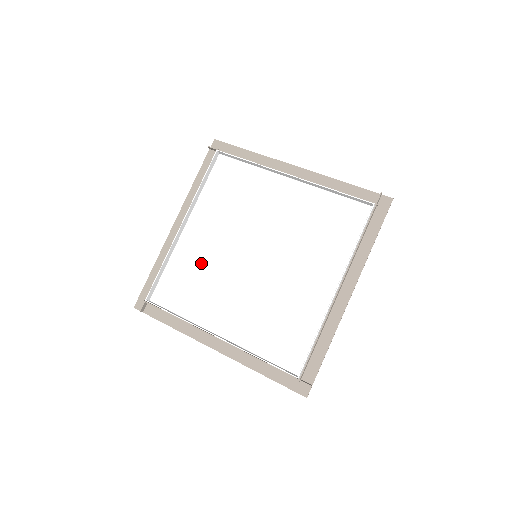
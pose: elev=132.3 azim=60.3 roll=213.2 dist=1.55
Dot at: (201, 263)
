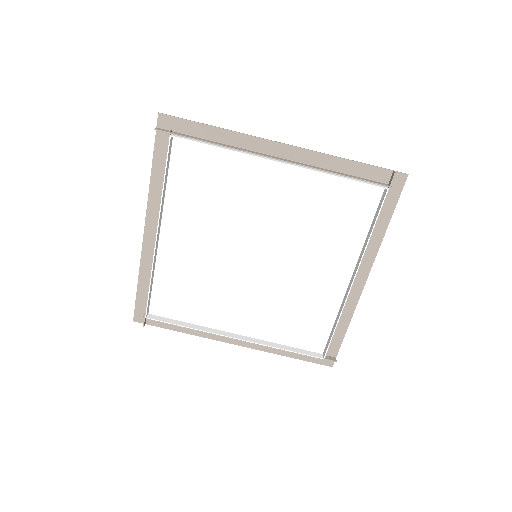
Dot at: (194, 272)
